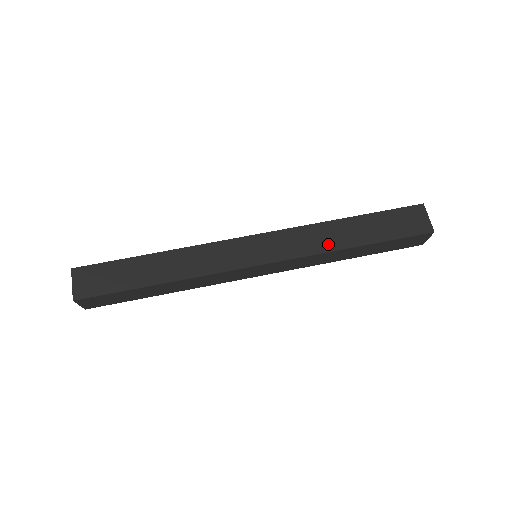
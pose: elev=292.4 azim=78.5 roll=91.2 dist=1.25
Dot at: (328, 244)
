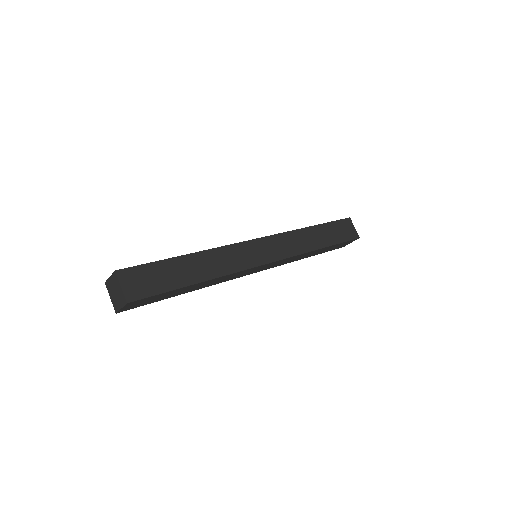
Dot at: (307, 246)
